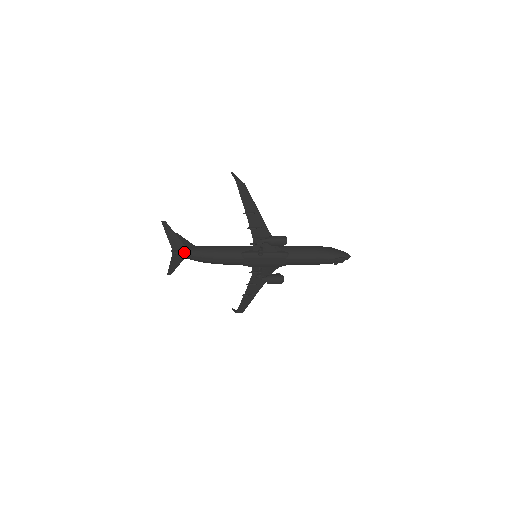
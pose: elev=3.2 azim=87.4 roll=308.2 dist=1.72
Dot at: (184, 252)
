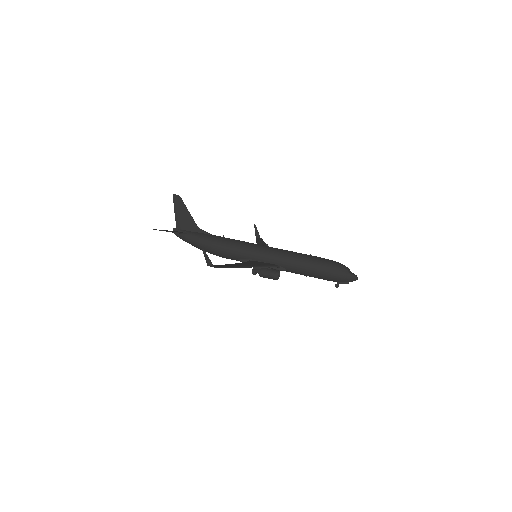
Dot at: (184, 240)
